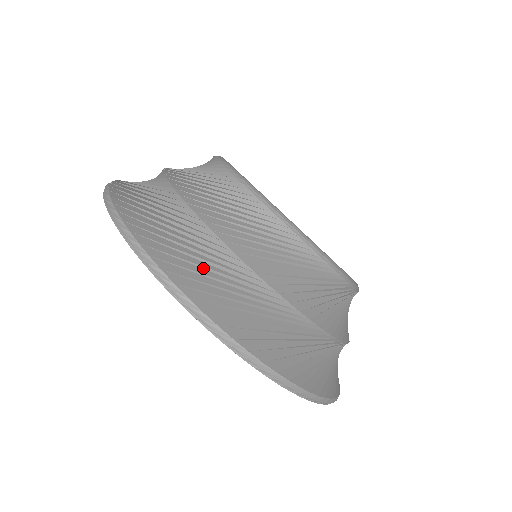
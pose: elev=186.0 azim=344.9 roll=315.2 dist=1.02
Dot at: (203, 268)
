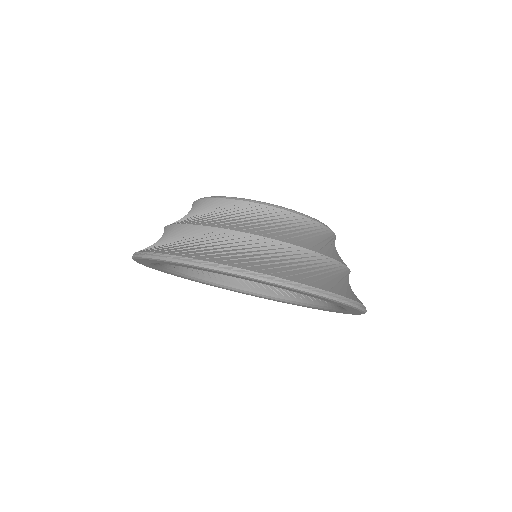
Dot at: occluded
